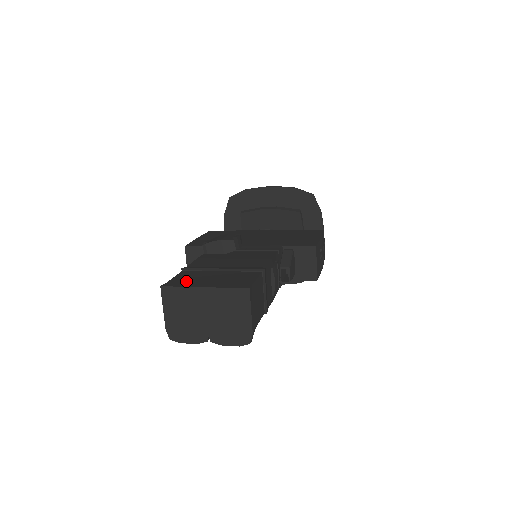
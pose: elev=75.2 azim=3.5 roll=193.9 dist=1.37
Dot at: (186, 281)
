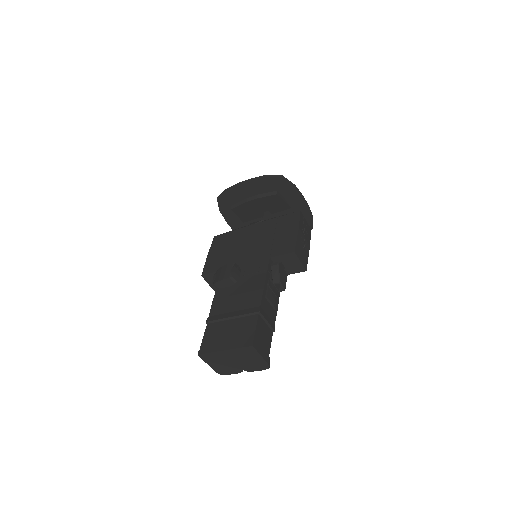
Dot at: (212, 342)
